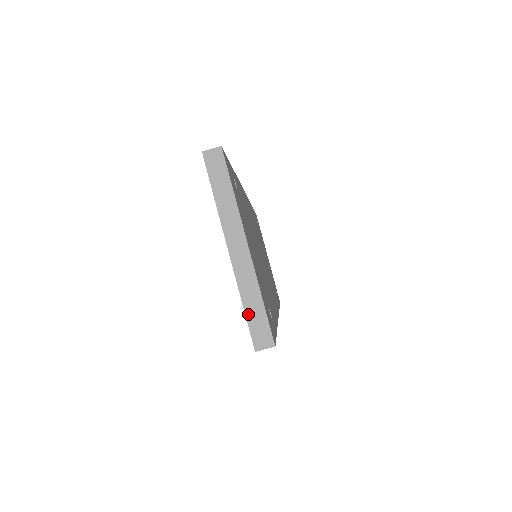
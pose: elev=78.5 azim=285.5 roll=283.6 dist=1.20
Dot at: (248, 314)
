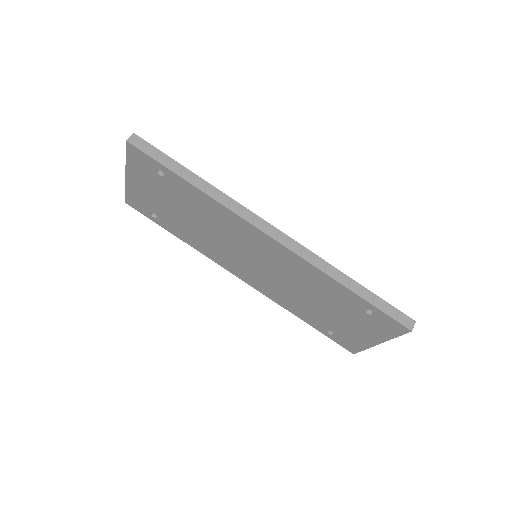
Dot at: (127, 153)
